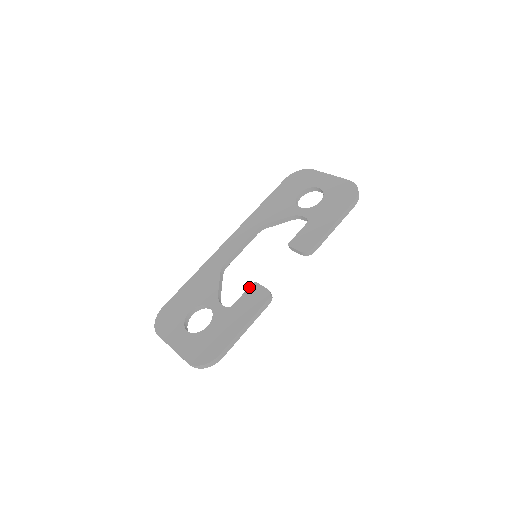
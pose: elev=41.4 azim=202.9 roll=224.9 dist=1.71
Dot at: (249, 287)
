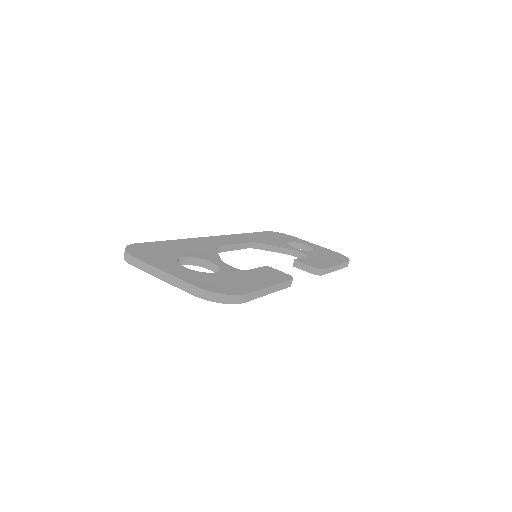
Dot at: occluded
